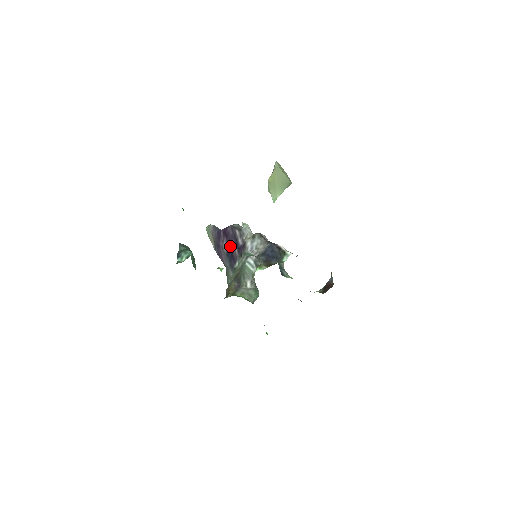
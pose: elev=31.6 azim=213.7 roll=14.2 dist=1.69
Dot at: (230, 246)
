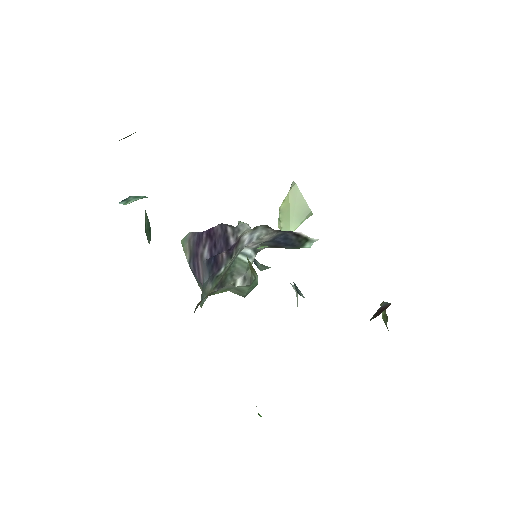
Dot at: (214, 250)
